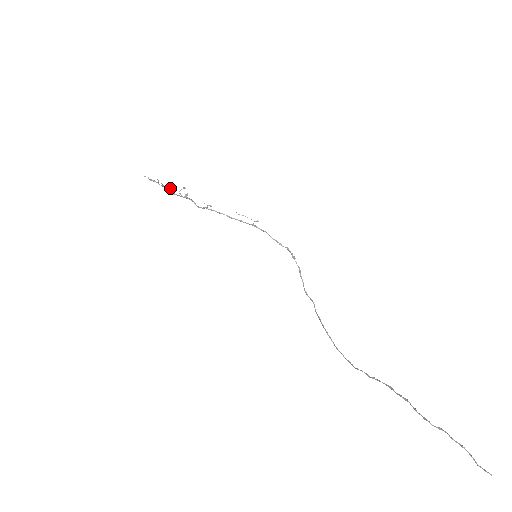
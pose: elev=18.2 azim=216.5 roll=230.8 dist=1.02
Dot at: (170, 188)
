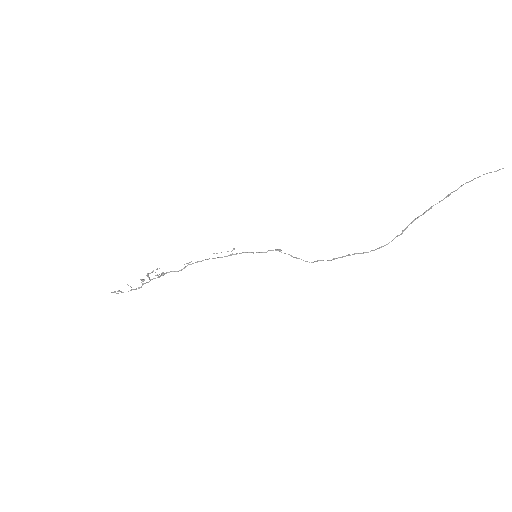
Dot at: (144, 279)
